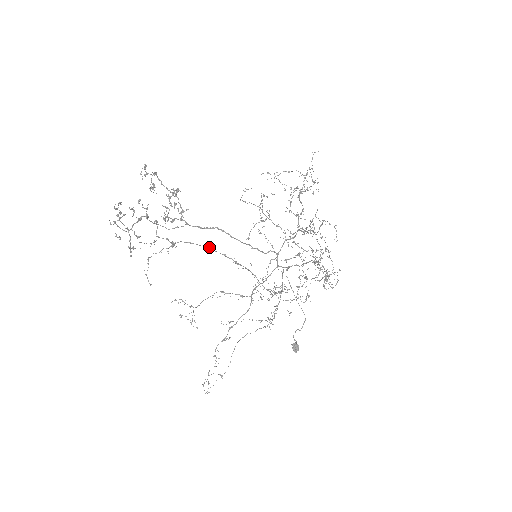
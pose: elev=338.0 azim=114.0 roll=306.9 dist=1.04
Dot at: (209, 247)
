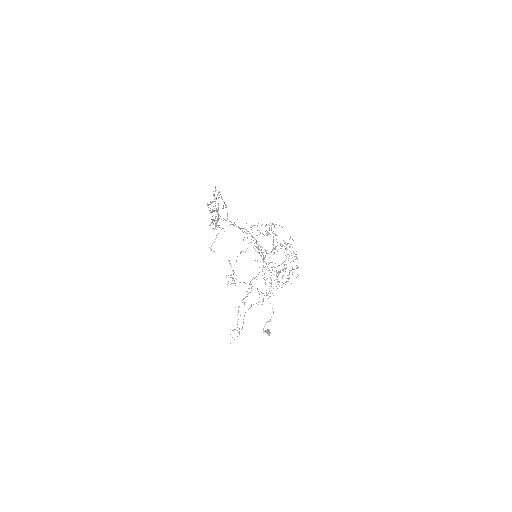
Dot at: (247, 233)
